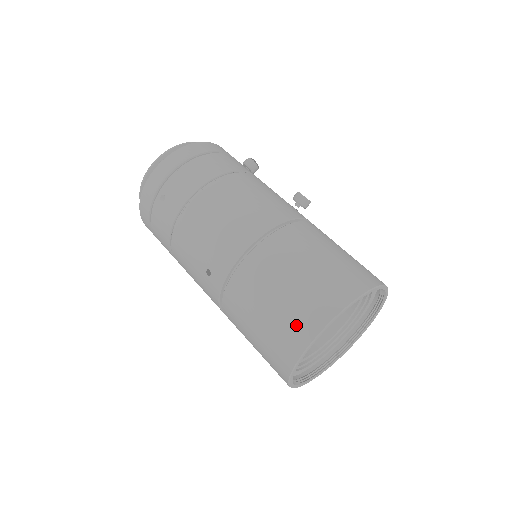
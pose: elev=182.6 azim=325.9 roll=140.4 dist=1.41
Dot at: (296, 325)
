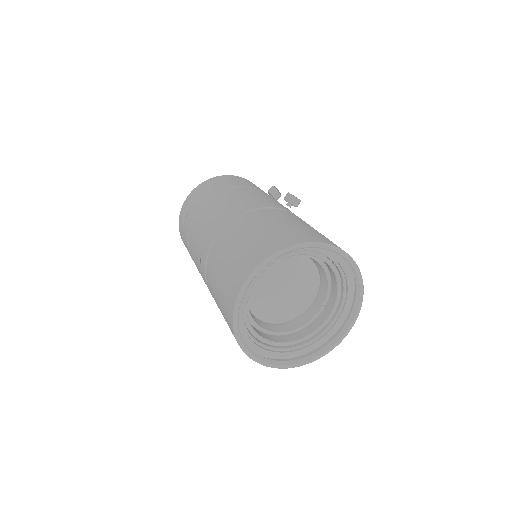
Dot at: (235, 277)
